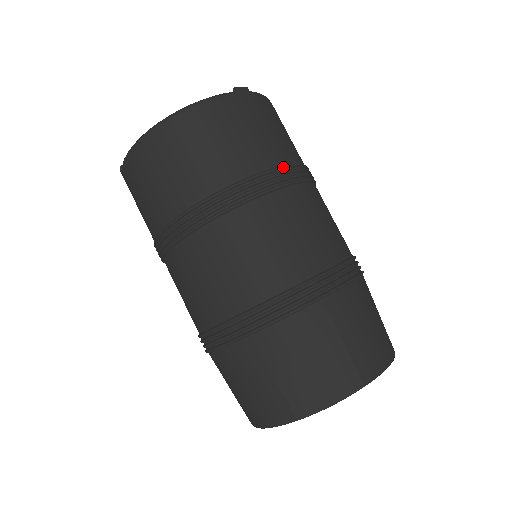
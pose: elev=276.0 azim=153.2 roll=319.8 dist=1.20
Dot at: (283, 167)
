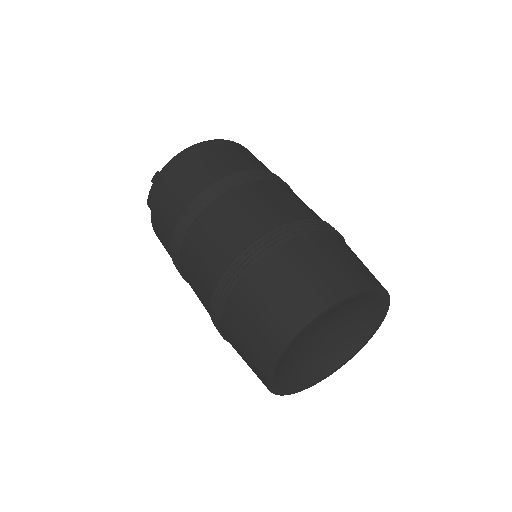
Dot at: occluded
